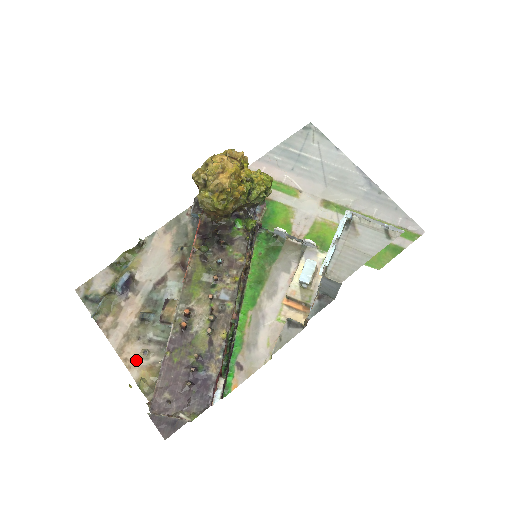
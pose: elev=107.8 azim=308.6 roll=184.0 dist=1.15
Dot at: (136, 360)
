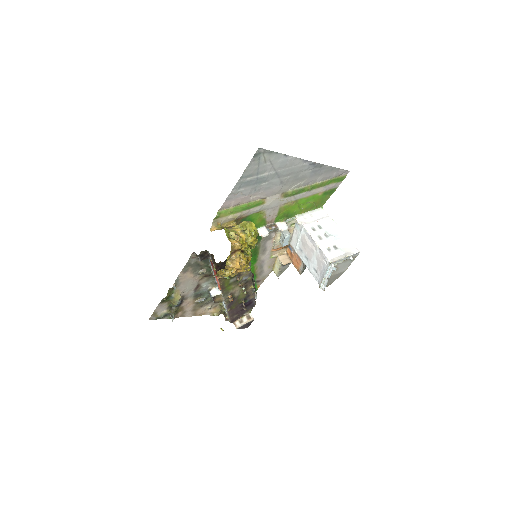
Dot at: (205, 311)
